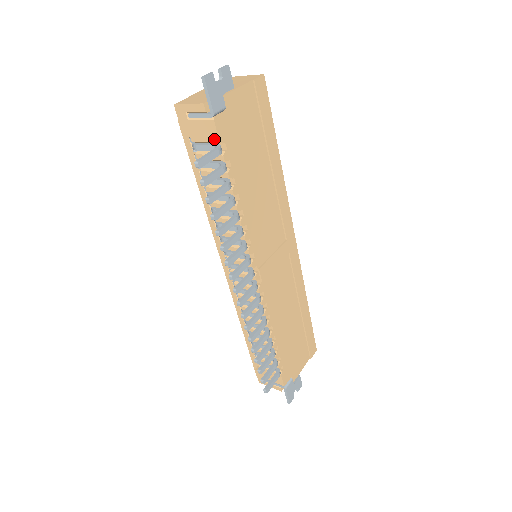
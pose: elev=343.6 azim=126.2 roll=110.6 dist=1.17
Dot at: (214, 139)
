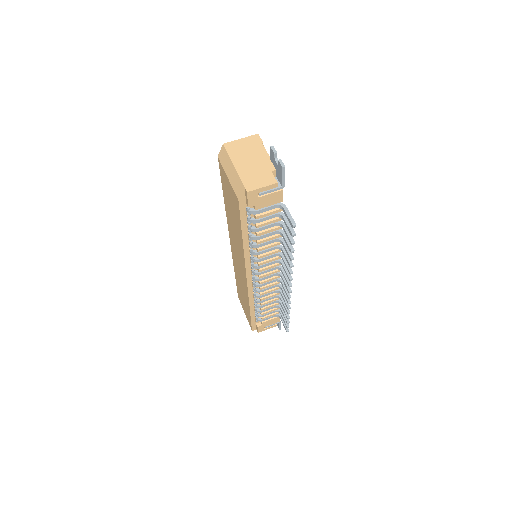
Dot at: (279, 201)
